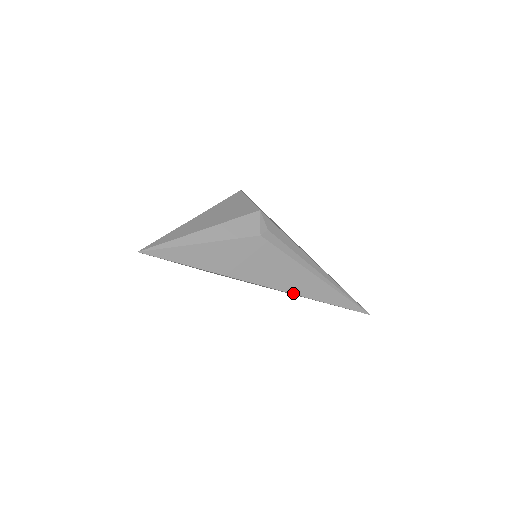
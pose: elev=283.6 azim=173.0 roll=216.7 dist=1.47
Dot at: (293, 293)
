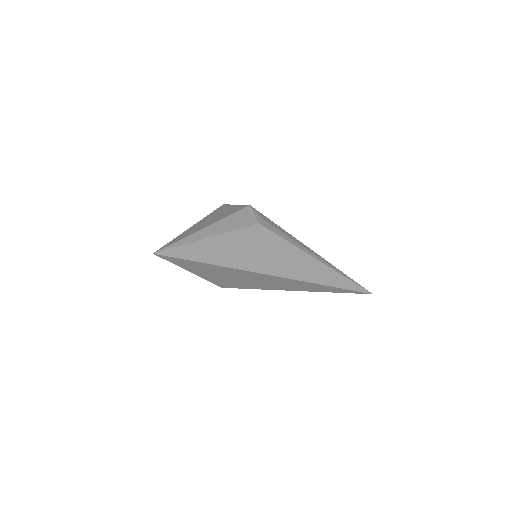
Dot at: (301, 280)
